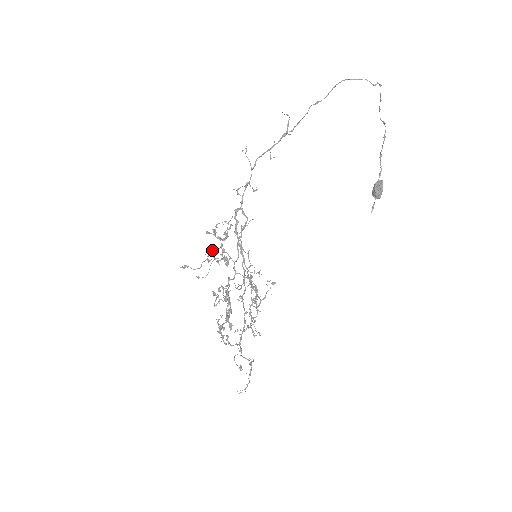
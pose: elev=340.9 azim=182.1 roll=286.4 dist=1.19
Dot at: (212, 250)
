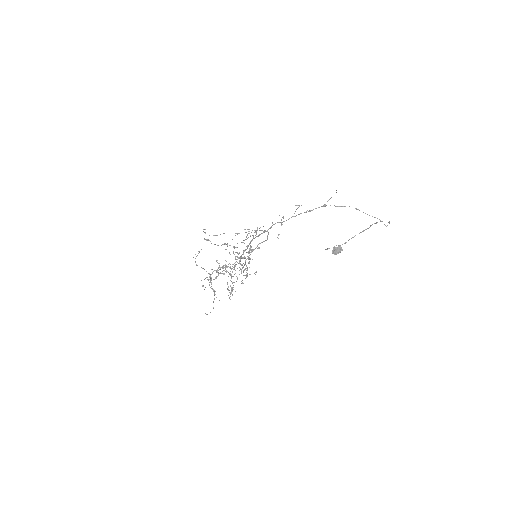
Dot at: (235, 247)
